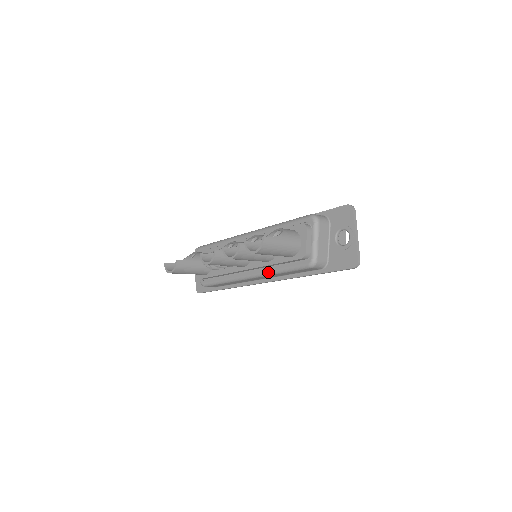
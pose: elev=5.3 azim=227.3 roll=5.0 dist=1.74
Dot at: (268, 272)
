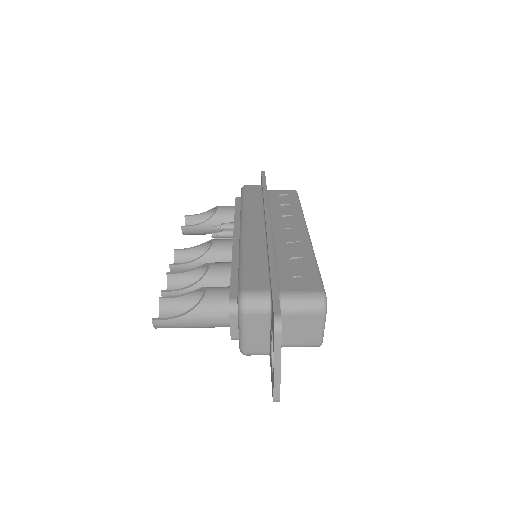
Dot at: occluded
